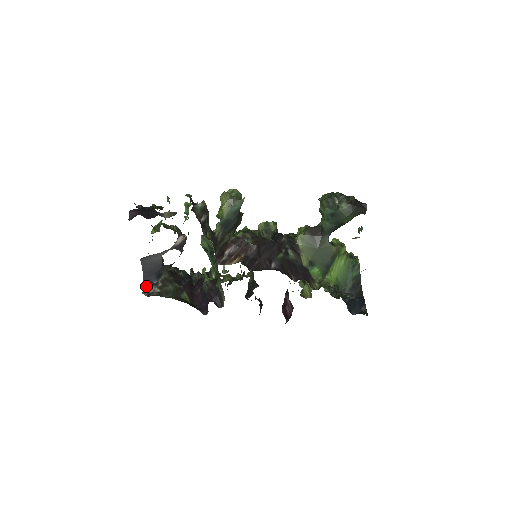
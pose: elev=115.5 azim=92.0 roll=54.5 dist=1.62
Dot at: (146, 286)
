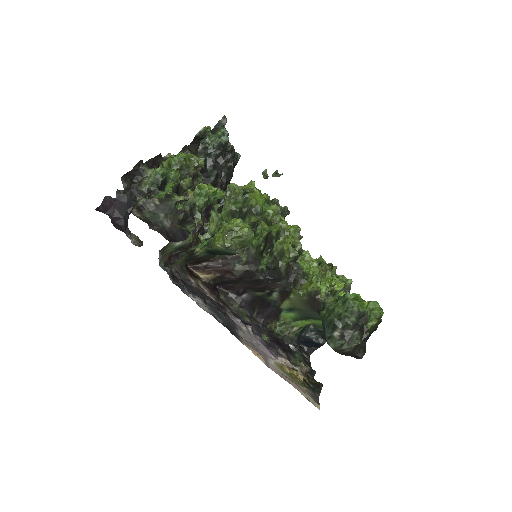
Dot at: occluded
